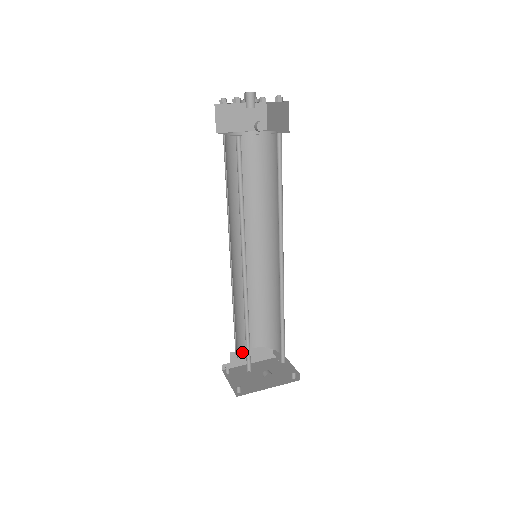
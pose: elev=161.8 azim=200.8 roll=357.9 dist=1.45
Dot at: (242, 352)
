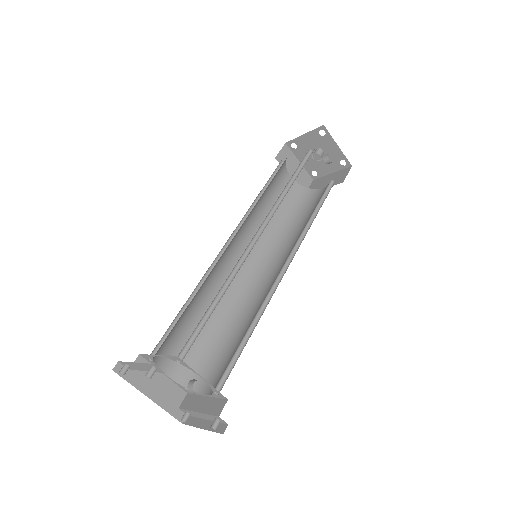
Dot at: occluded
